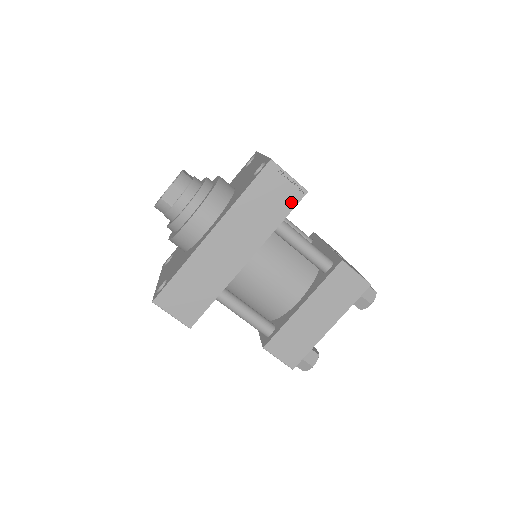
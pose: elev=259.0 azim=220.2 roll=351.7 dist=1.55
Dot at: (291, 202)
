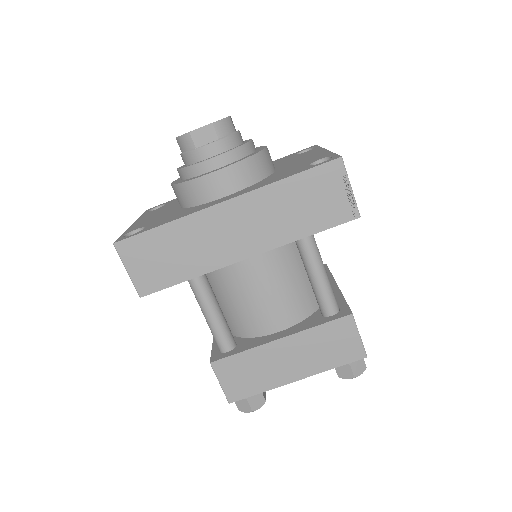
Dot at: (335, 218)
